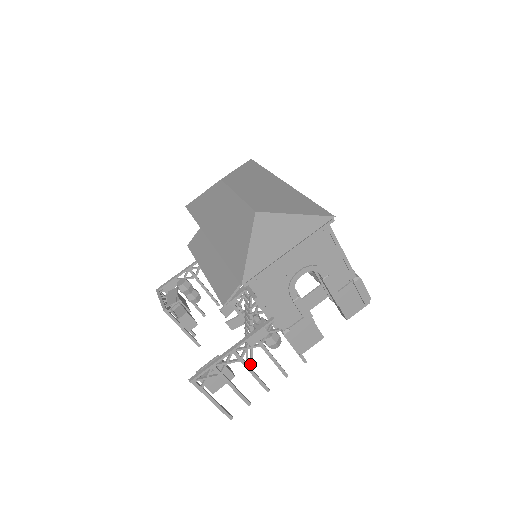
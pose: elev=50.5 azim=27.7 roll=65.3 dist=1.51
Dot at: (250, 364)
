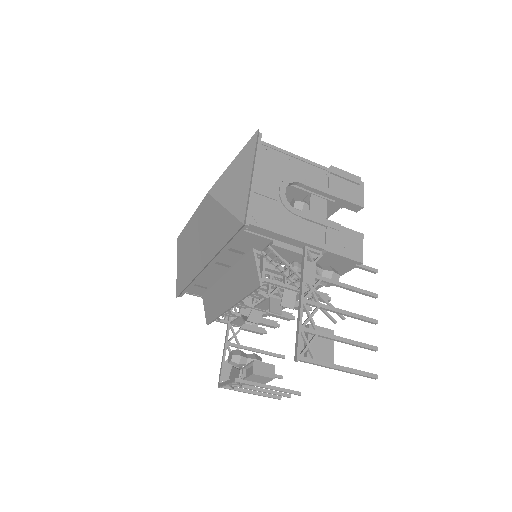
Dot at: occluded
